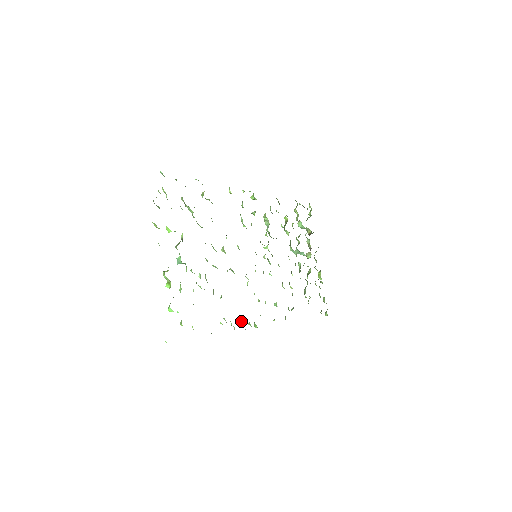
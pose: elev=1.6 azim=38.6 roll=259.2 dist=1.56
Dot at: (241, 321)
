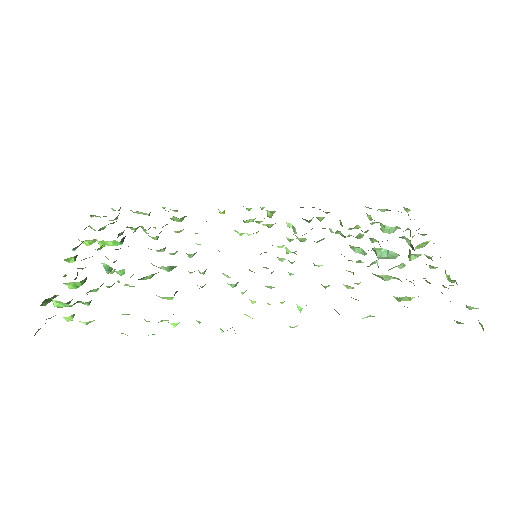
Dot at: (197, 321)
